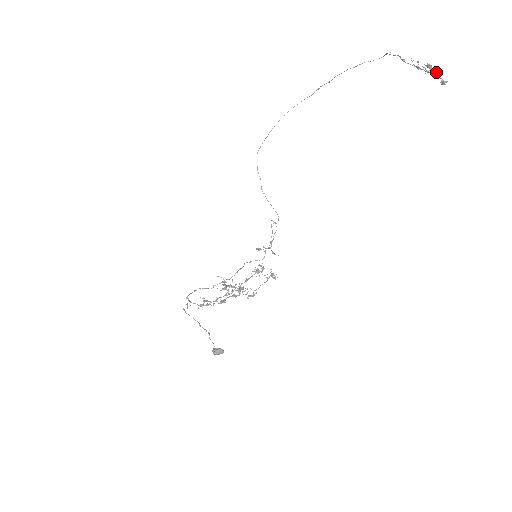
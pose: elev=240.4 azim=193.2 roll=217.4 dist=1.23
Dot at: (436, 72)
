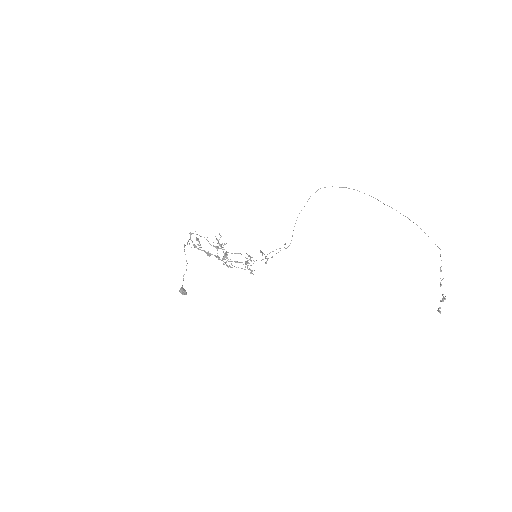
Dot at: occluded
